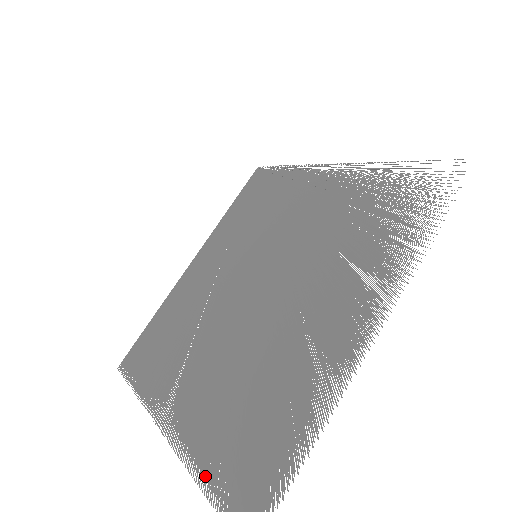
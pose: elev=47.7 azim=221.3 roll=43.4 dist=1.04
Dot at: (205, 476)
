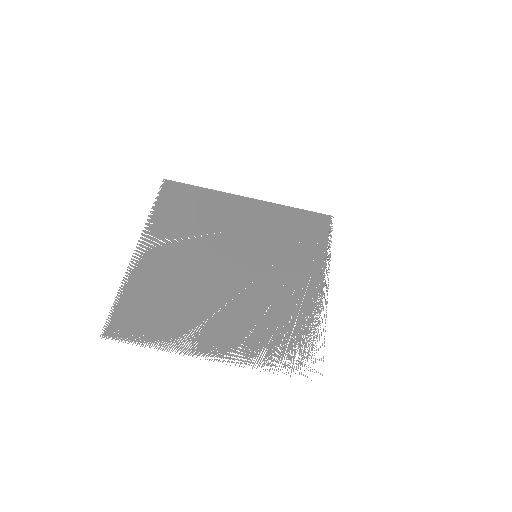
Dot at: (124, 292)
